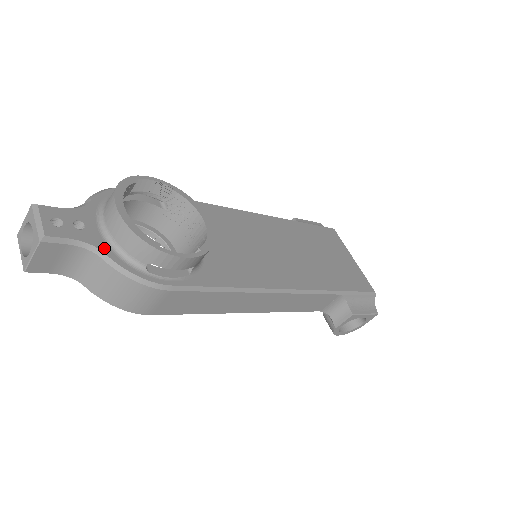
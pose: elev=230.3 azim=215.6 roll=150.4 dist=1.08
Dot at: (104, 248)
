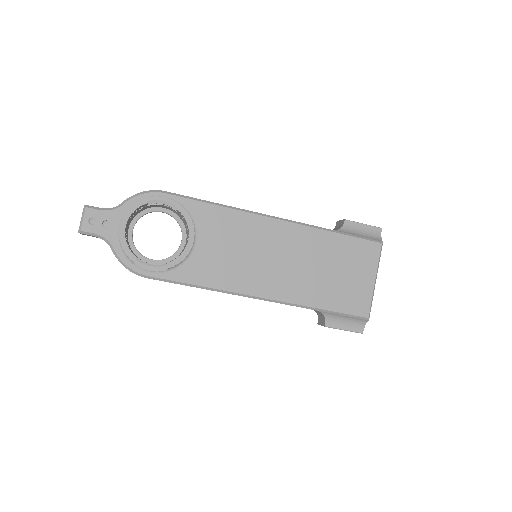
Dot at: (114, 243)
